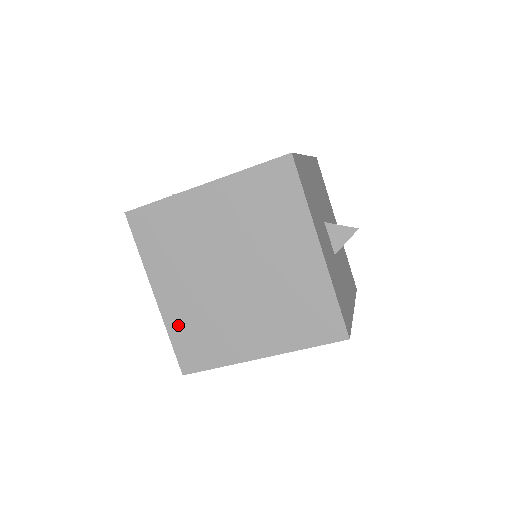
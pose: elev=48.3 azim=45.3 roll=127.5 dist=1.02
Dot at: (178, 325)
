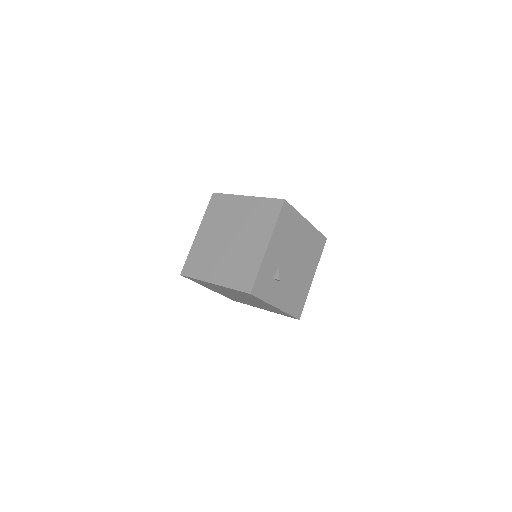
Dot at: (230, 280)
